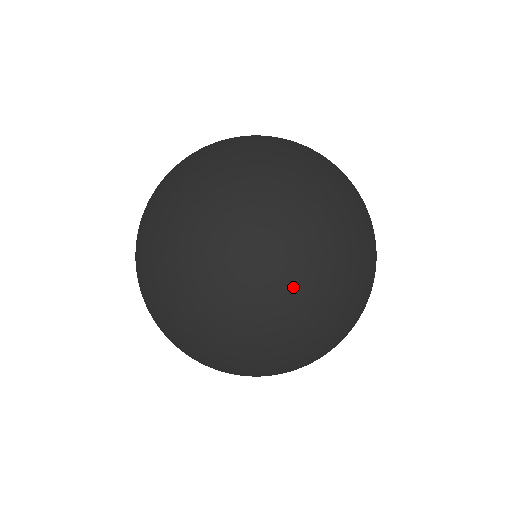
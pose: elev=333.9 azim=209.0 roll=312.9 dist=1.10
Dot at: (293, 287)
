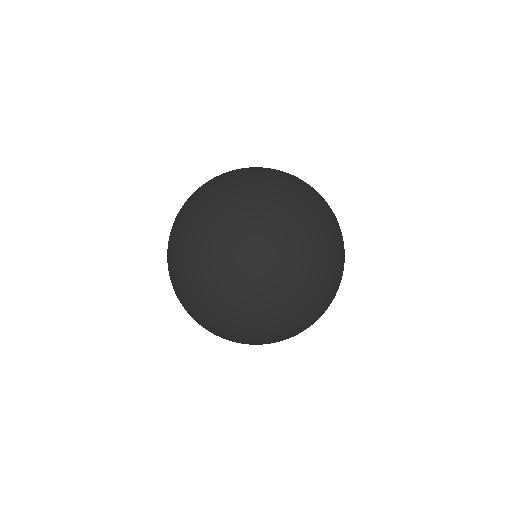
Dot at: (285, 313)
